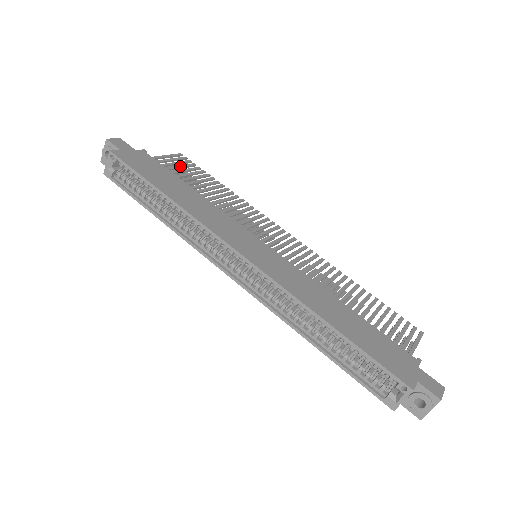
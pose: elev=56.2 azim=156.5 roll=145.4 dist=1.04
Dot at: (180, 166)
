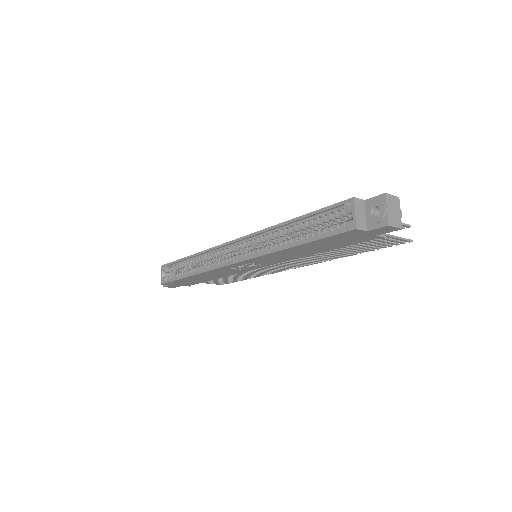
Dot at: occluded
